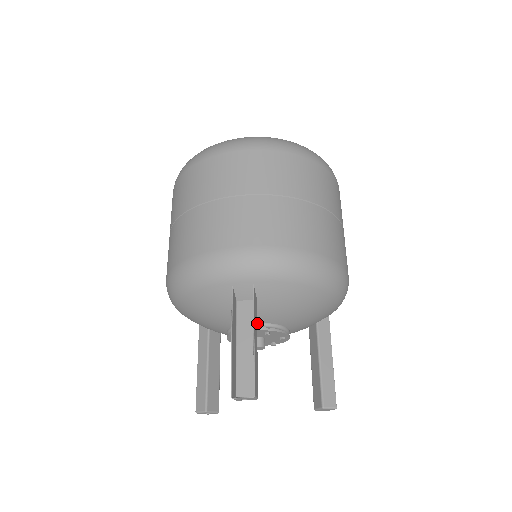
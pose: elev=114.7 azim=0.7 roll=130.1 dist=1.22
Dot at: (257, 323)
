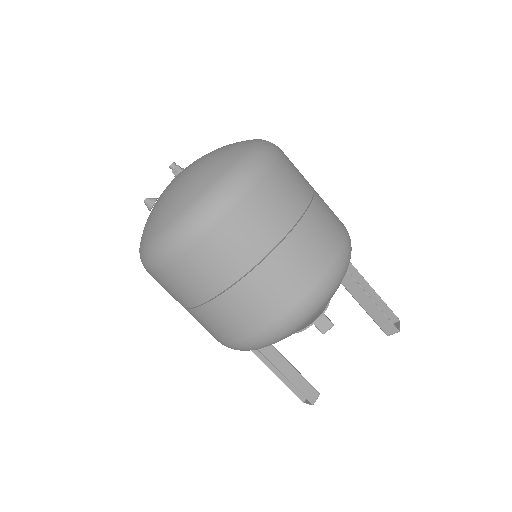
Dot at: occluded
